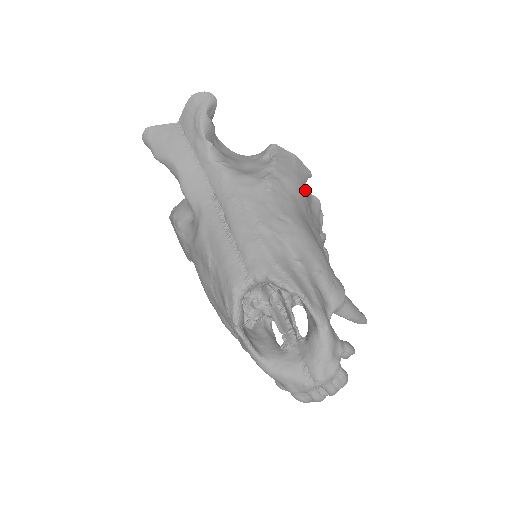
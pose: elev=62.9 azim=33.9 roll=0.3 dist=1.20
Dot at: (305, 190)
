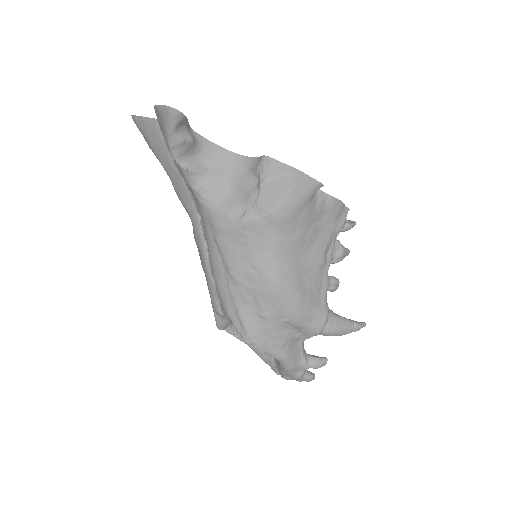
Dot at: (306, 211)
